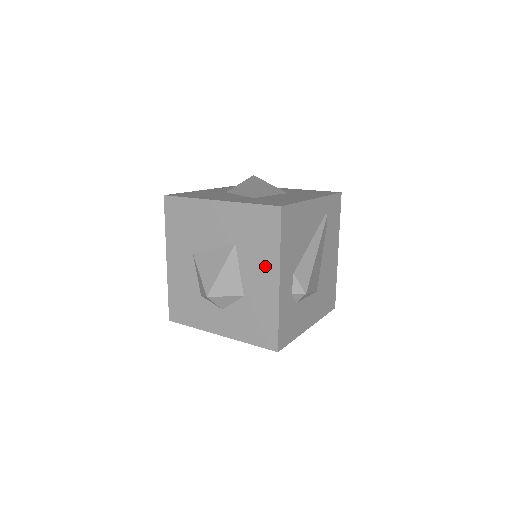
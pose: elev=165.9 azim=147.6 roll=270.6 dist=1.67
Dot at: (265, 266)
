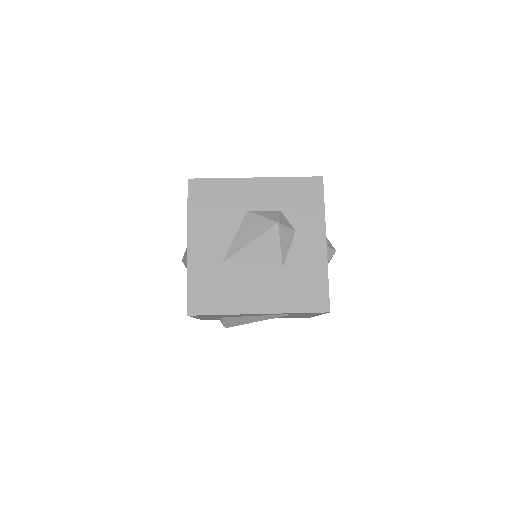
Dot at: occluded
